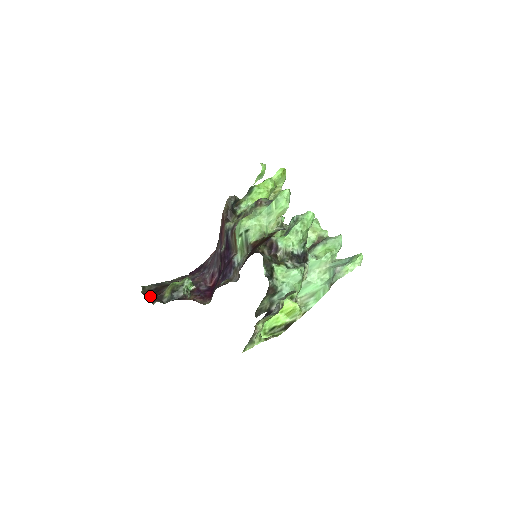
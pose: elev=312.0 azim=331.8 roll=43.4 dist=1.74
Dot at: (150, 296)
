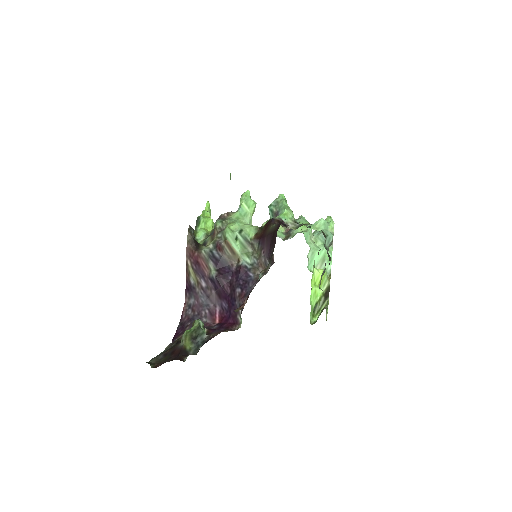
Dot at: (170, 359)
